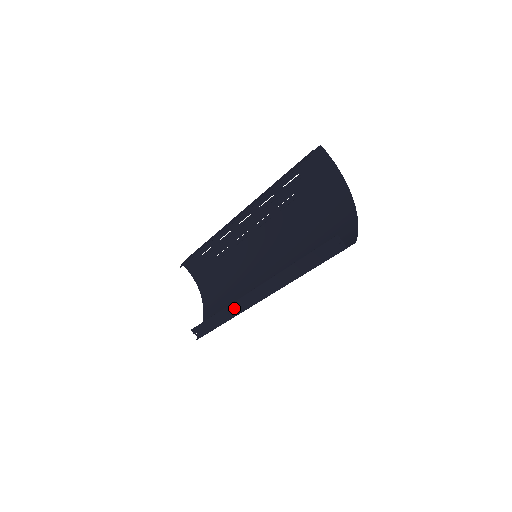
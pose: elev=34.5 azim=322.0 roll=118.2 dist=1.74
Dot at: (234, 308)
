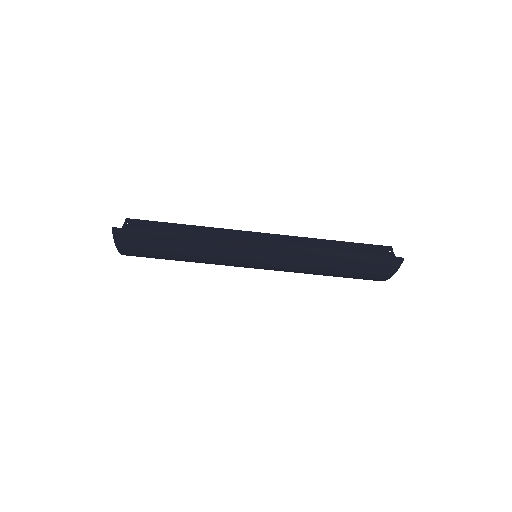
Dot at: (219, 232)
